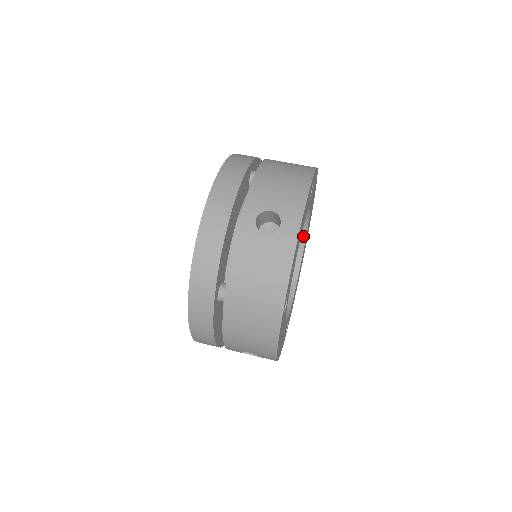
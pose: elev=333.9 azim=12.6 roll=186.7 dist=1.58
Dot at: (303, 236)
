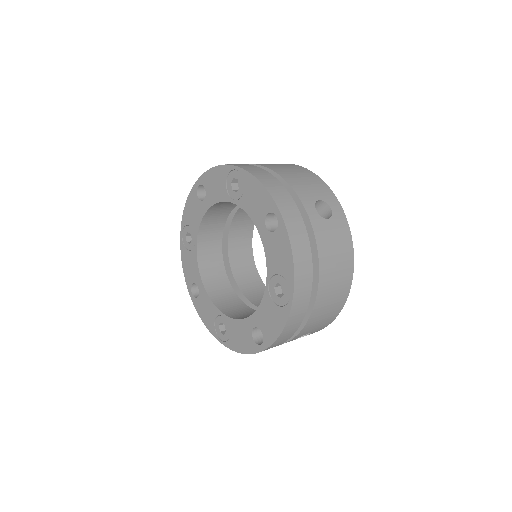
Dot at: (251, 231)
